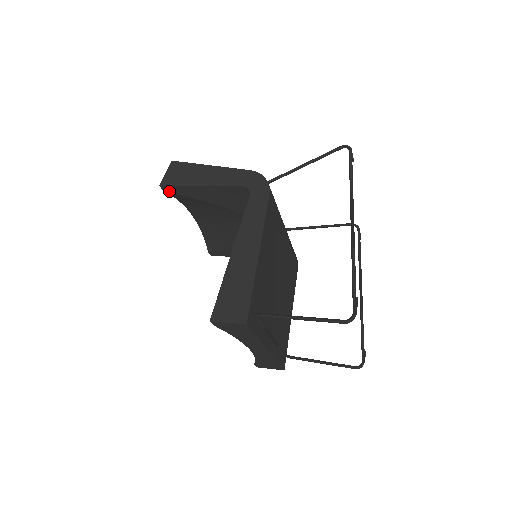
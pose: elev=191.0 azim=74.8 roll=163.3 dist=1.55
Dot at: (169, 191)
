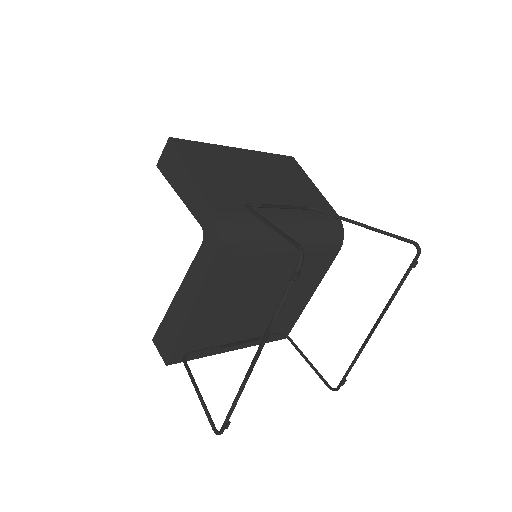
Dot at: occluded
